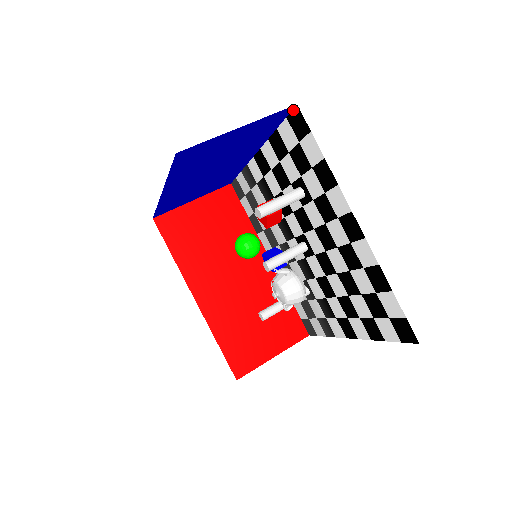
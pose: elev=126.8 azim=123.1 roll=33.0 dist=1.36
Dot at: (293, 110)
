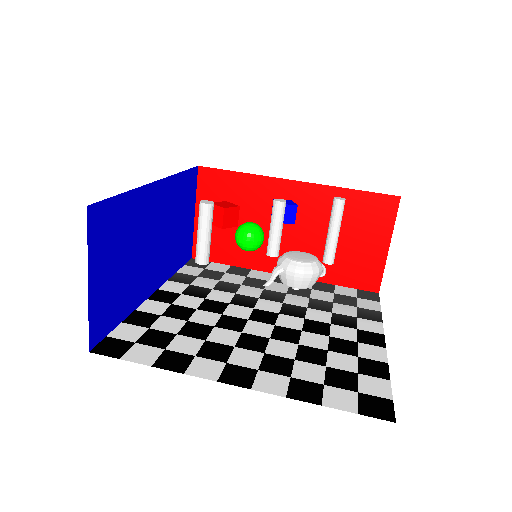
Dot at: (95, 203)
